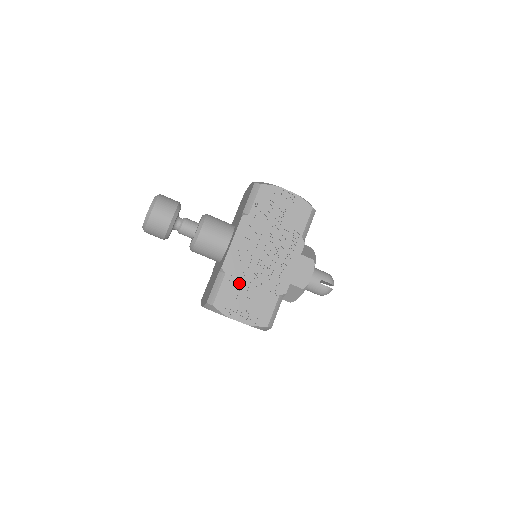
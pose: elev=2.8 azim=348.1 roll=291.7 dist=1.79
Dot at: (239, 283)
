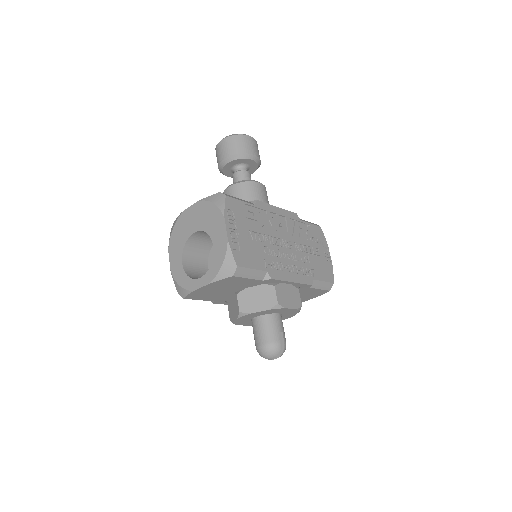
Dot at: (254, 222)
